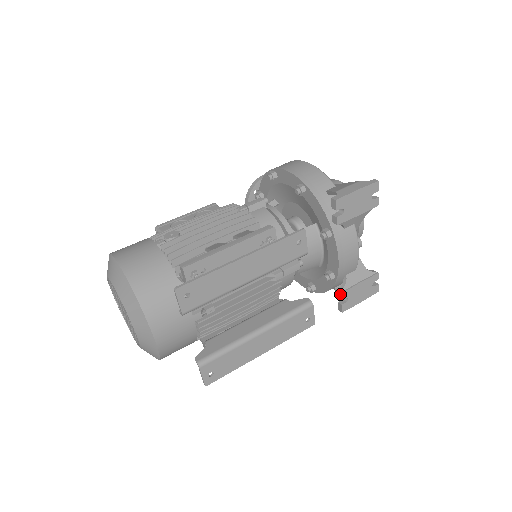
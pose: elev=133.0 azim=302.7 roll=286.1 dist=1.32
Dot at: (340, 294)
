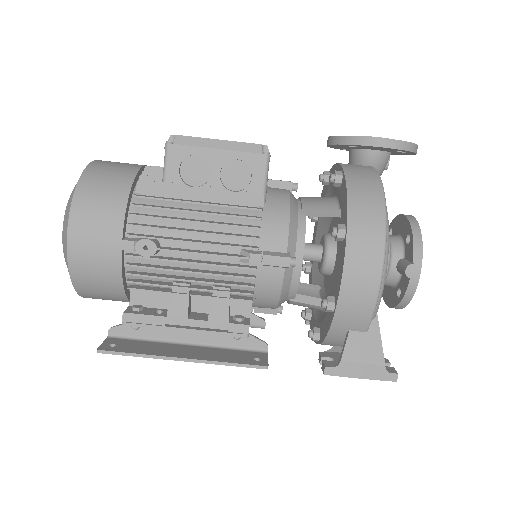
Dot at: (305, 323)
